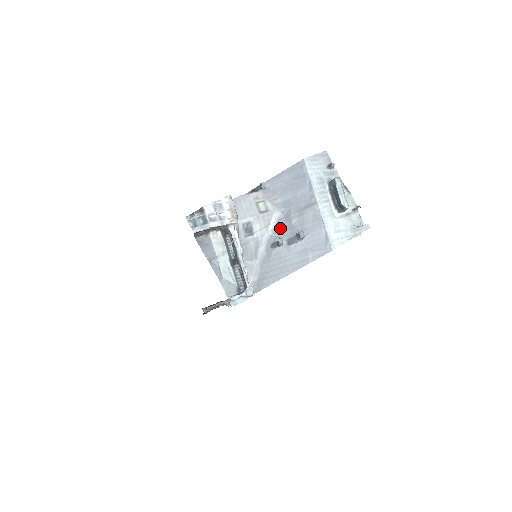
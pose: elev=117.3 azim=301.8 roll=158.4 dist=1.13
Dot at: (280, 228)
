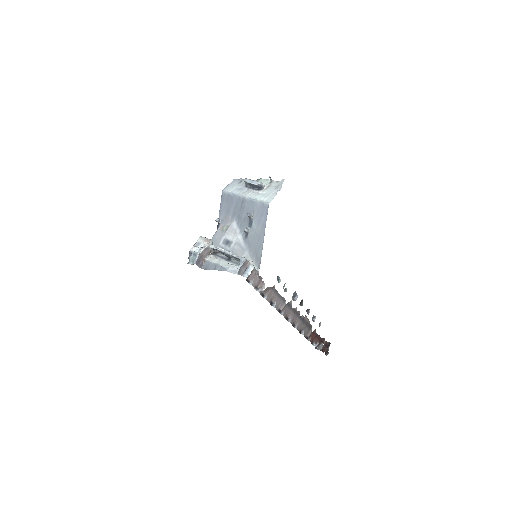
Dot at: (241, 226)
